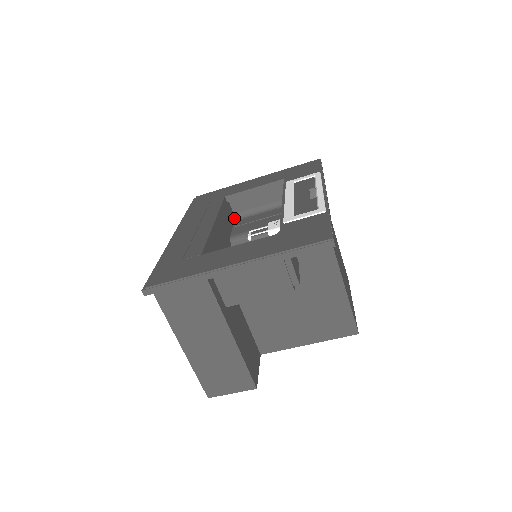
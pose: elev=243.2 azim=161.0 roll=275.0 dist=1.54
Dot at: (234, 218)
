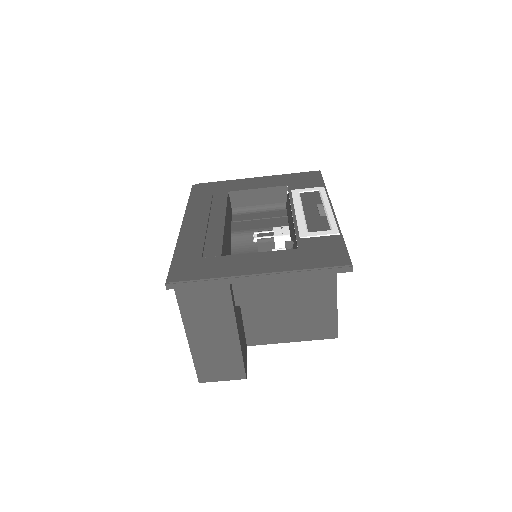
Dot at: (231, 212)
